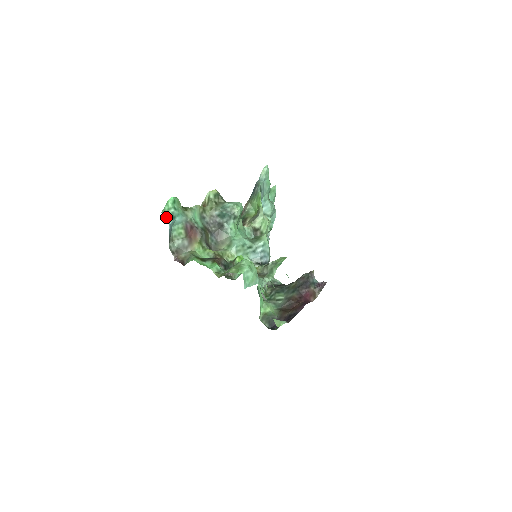
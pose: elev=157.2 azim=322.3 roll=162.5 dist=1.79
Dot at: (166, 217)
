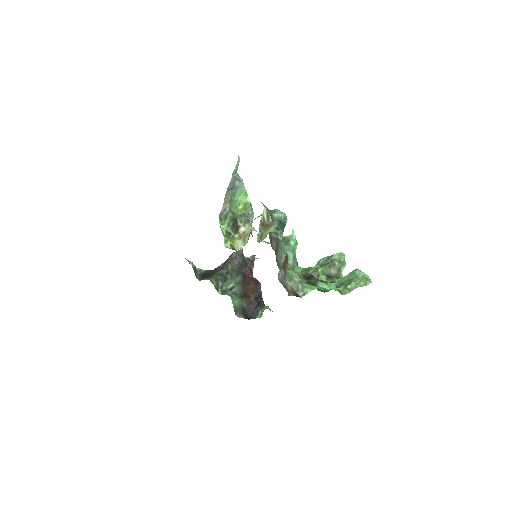
Dot at: (294, 254)
